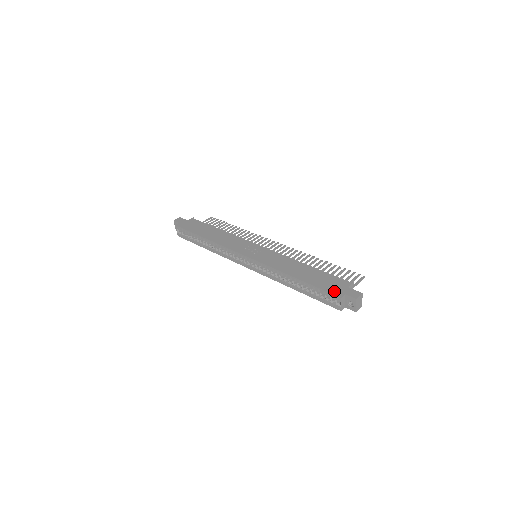
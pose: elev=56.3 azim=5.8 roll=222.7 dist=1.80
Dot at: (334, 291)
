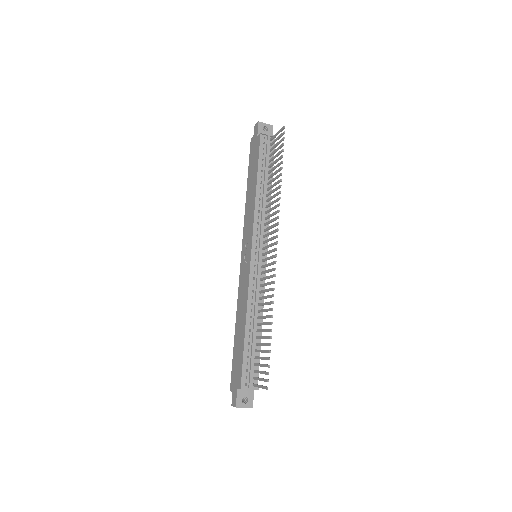
Dot at: (232, 379)
